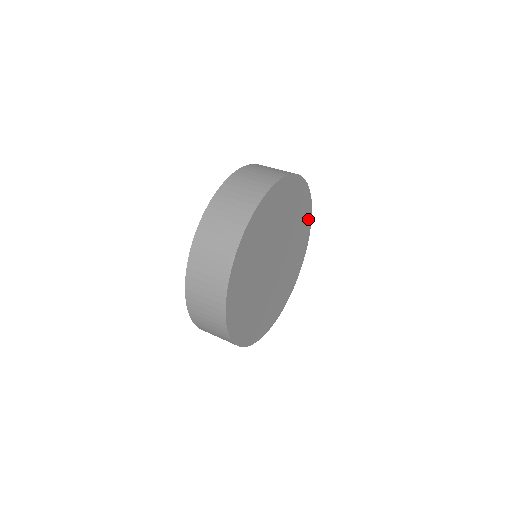
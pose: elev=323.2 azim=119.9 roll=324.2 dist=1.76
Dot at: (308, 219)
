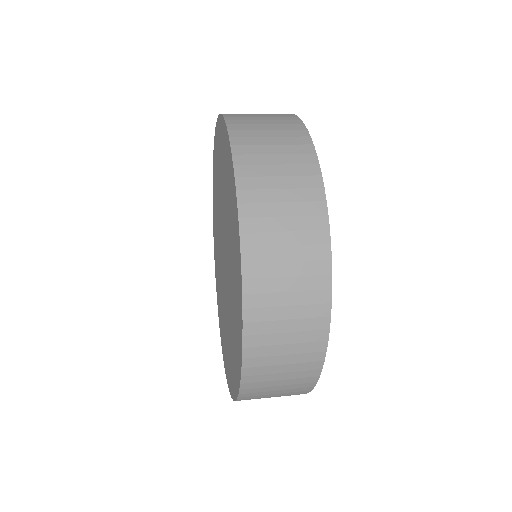
Dot at: occluded
